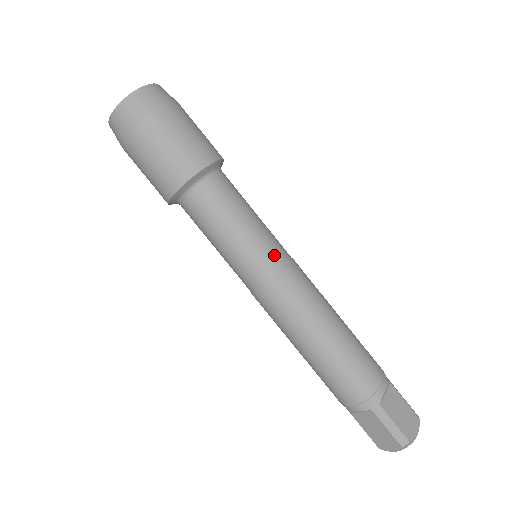
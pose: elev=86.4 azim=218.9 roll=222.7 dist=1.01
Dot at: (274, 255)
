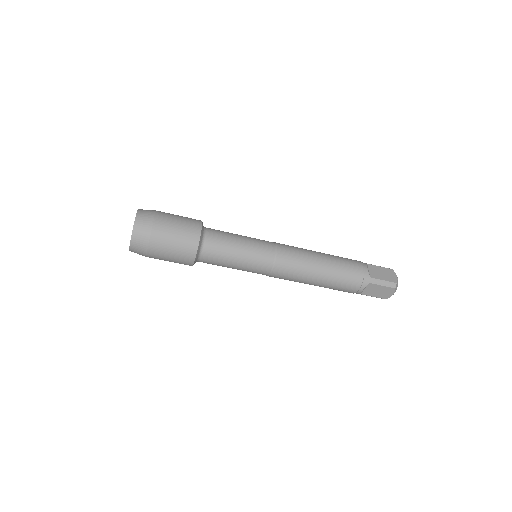
Dot at: (261, 271)
